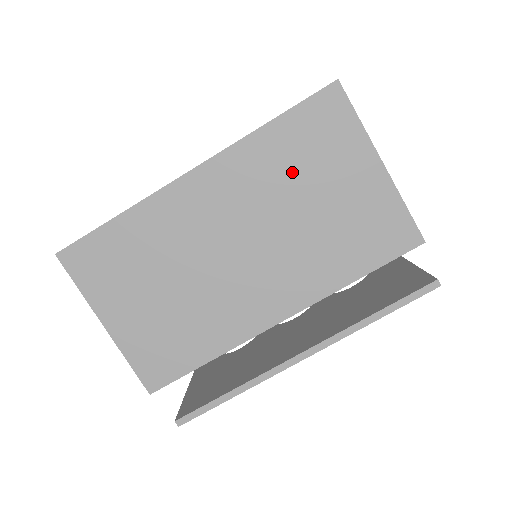
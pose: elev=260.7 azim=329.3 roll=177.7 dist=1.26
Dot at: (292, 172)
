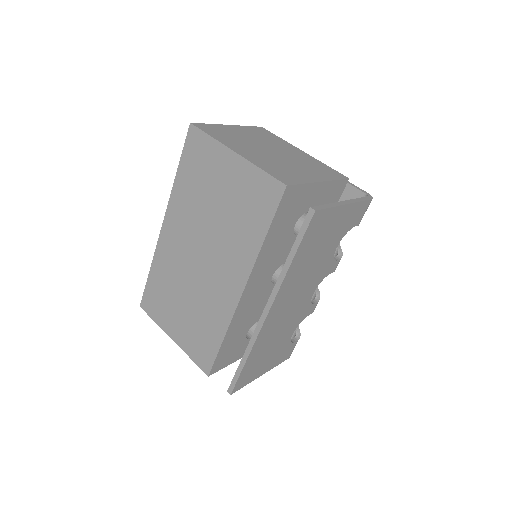
Dot at: (199, 193)
